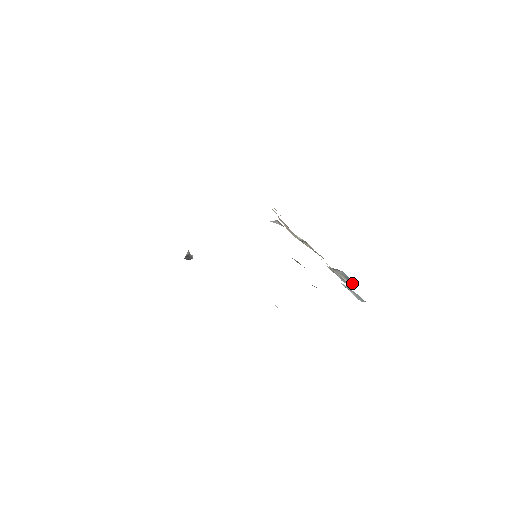
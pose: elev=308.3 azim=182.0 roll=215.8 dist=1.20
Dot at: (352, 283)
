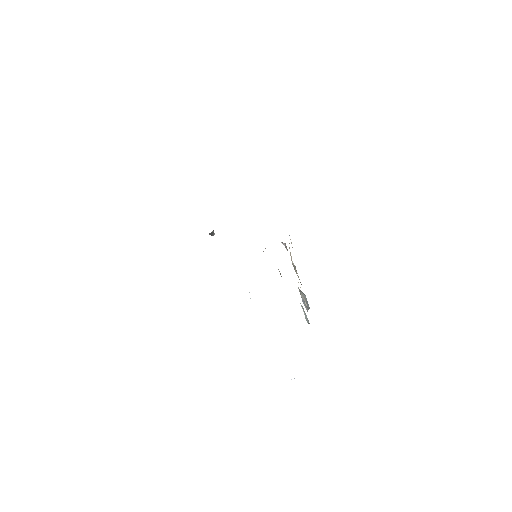
Dot at: (308, 308)
